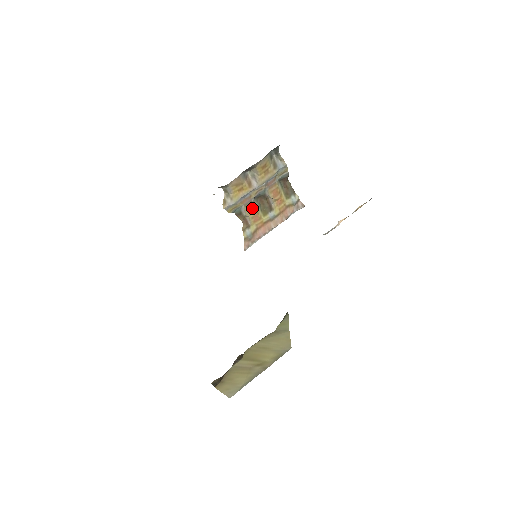
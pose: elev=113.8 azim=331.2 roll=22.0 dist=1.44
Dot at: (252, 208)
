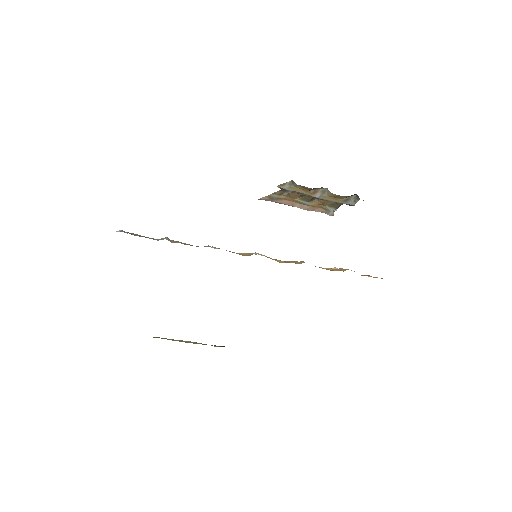
Dot at: (297, 194)
